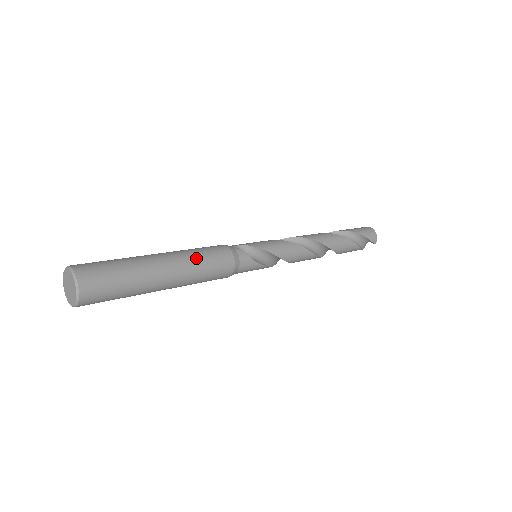
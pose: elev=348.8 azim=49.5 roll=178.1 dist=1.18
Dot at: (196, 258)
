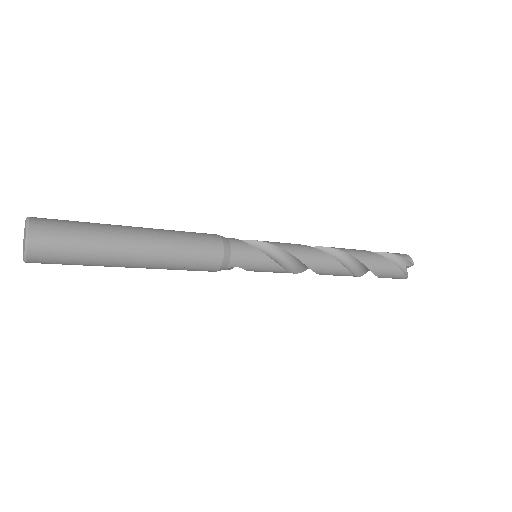
Dot at: (172, 230)
